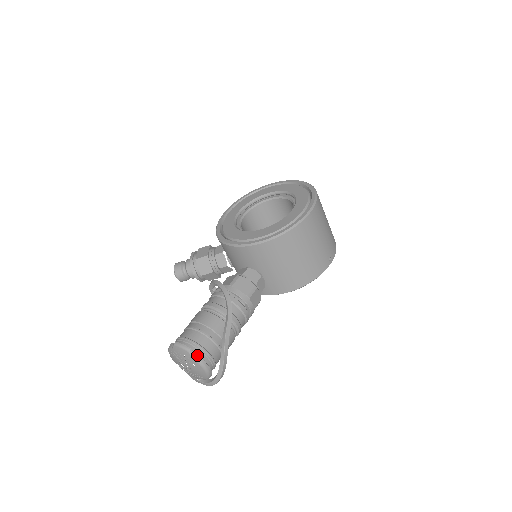
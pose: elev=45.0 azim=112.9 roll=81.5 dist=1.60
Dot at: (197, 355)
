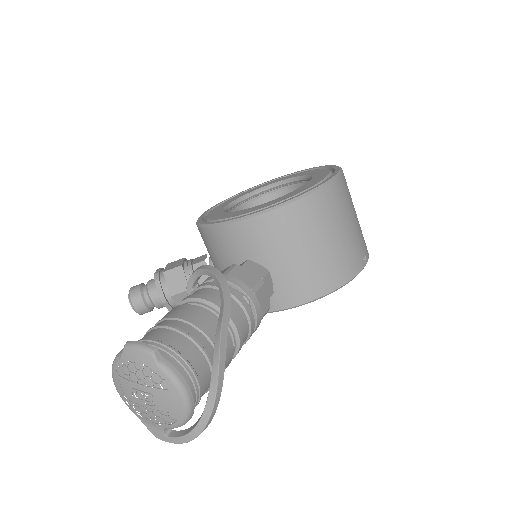
Dot at: (168, 362)
